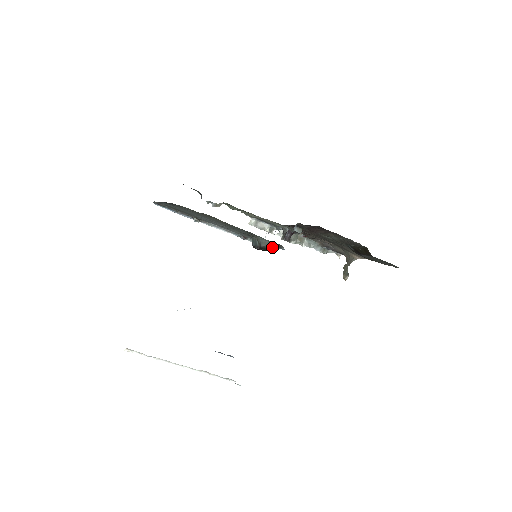
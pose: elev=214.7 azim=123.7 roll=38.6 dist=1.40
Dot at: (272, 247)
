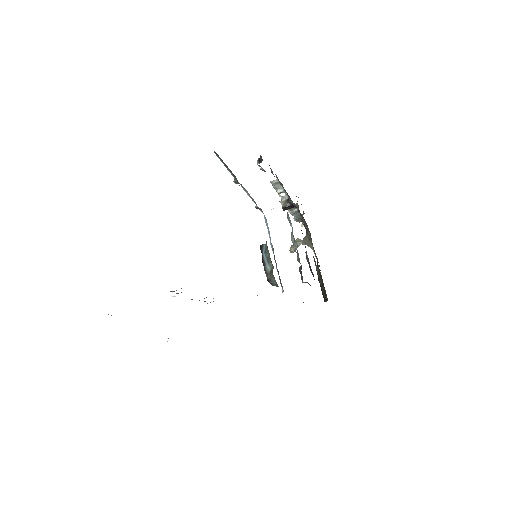
Dot at: (276, 286)
